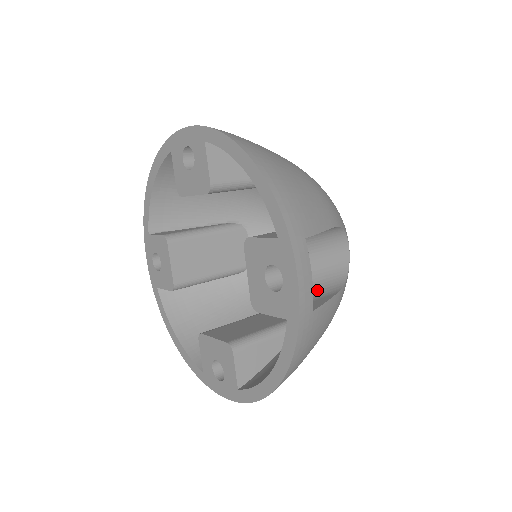
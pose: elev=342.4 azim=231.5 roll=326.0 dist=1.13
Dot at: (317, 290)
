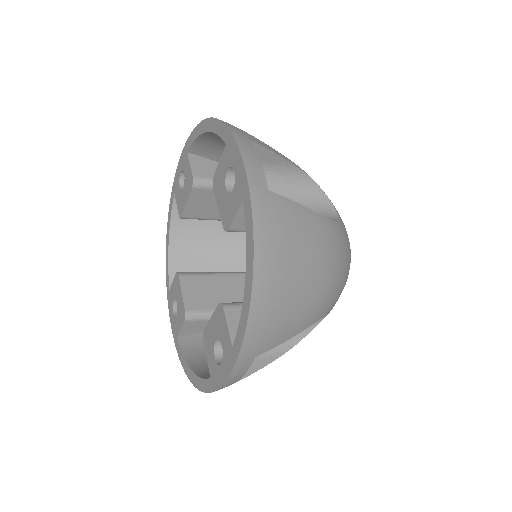
Dot at: occluded
